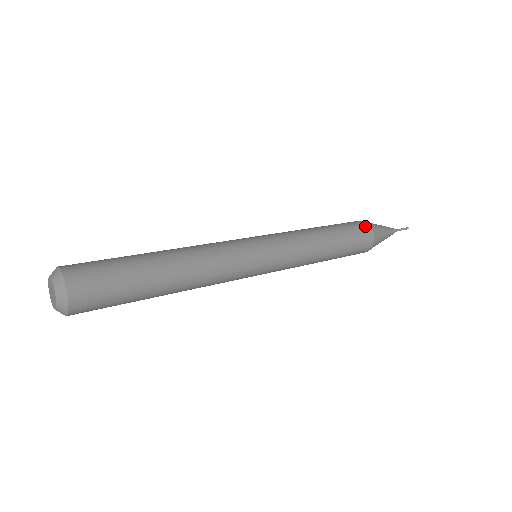
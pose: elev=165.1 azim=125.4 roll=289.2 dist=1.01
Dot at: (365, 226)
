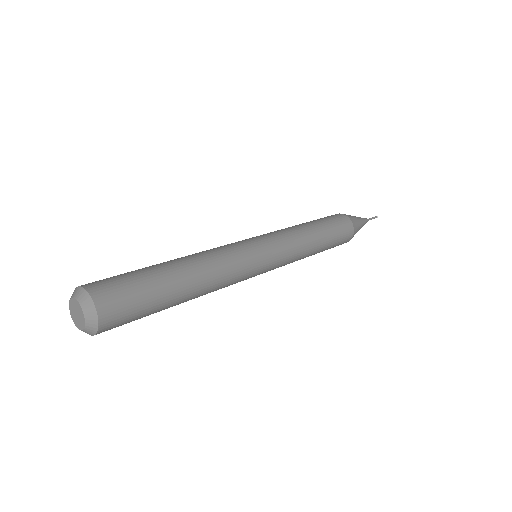
Dot at: (347, 220)
